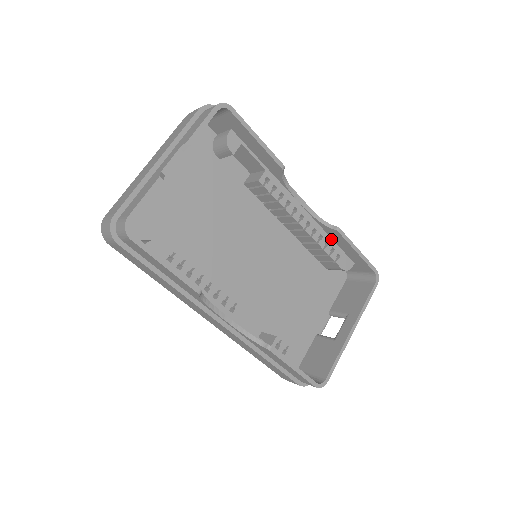
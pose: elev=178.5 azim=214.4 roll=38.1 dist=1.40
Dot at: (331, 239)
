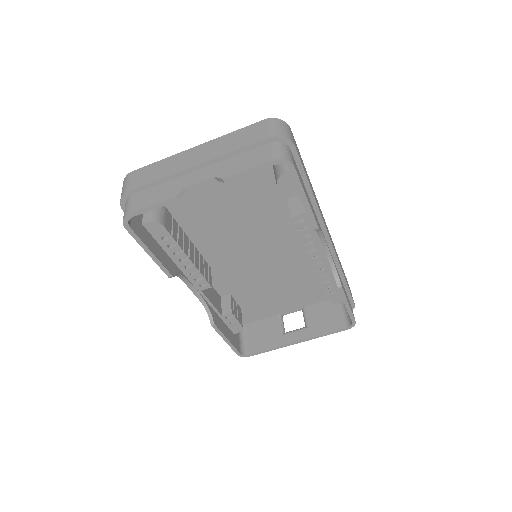
Dot at: occluded
